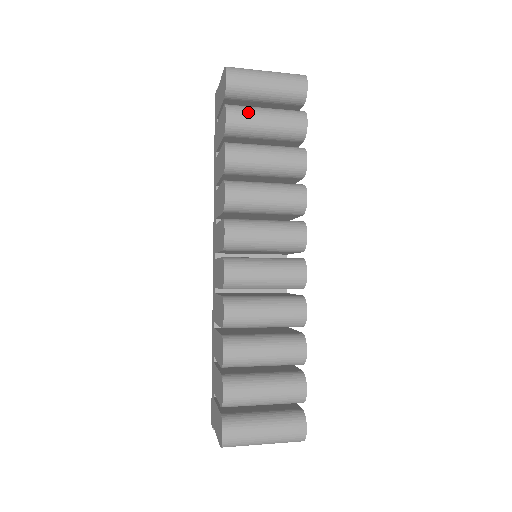
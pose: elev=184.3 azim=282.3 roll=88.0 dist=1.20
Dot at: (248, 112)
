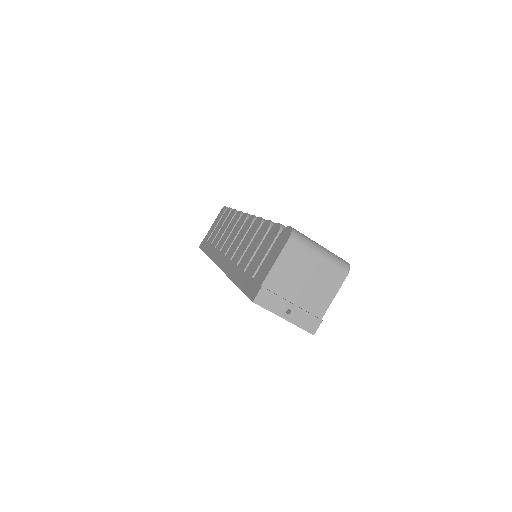
Dot at: occluded
